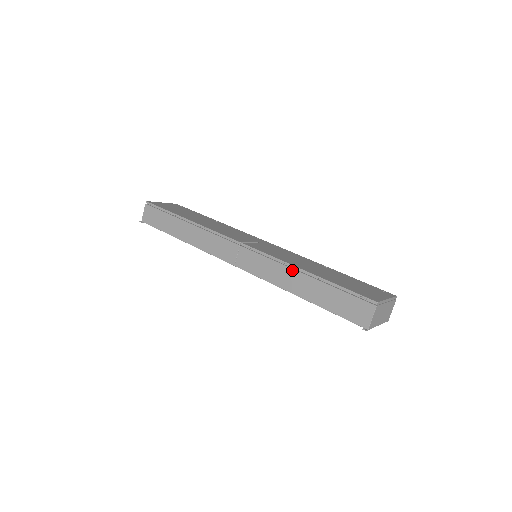
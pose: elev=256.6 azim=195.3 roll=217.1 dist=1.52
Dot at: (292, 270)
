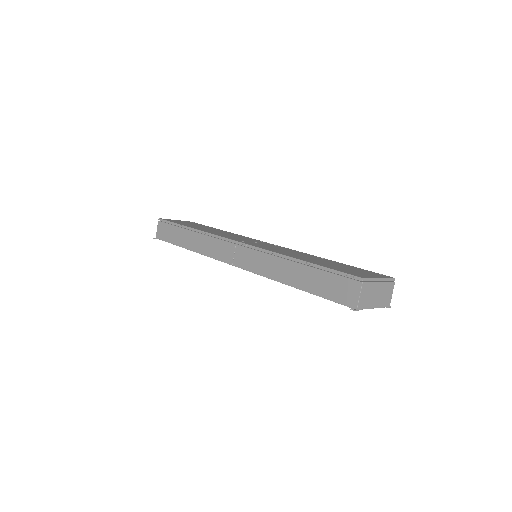
Dot at: (282, 259)
